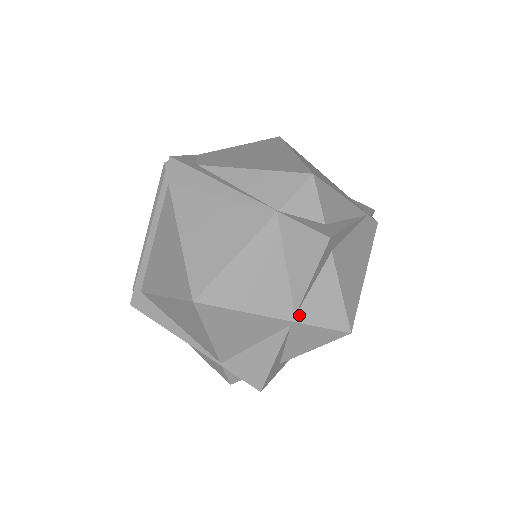
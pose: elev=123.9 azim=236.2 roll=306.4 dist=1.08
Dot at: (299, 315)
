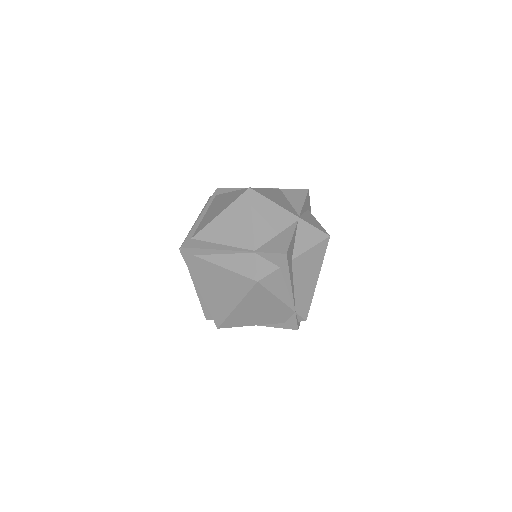
Dot at: (301, 217)
